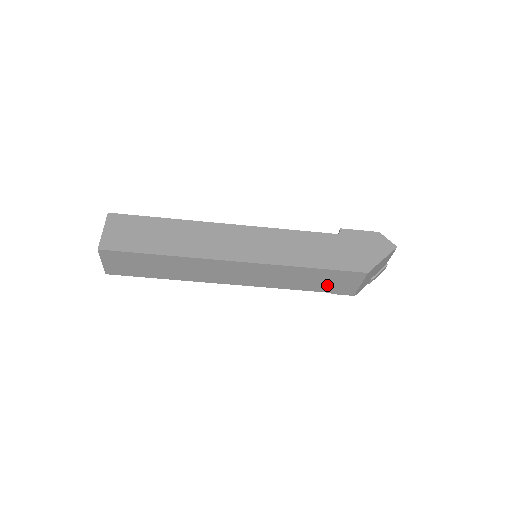
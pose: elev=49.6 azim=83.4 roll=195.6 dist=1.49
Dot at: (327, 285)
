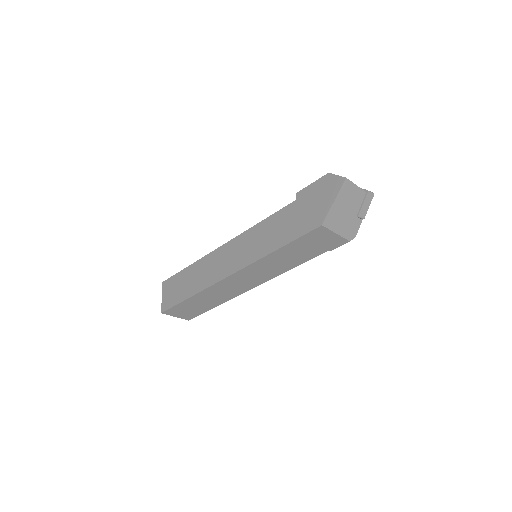
Dot at: (314, 249)
